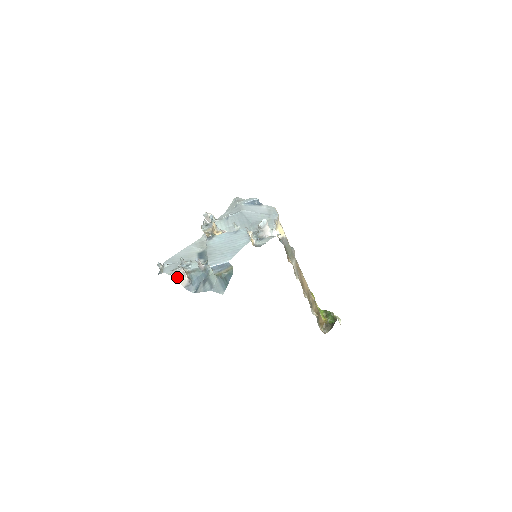
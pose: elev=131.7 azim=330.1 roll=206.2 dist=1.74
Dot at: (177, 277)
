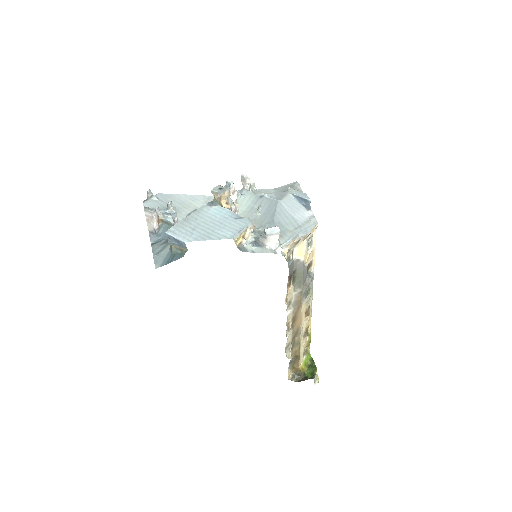
Dot at: (146, 217)
